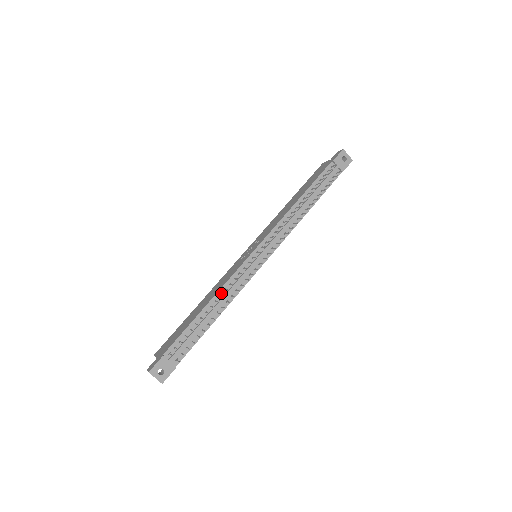
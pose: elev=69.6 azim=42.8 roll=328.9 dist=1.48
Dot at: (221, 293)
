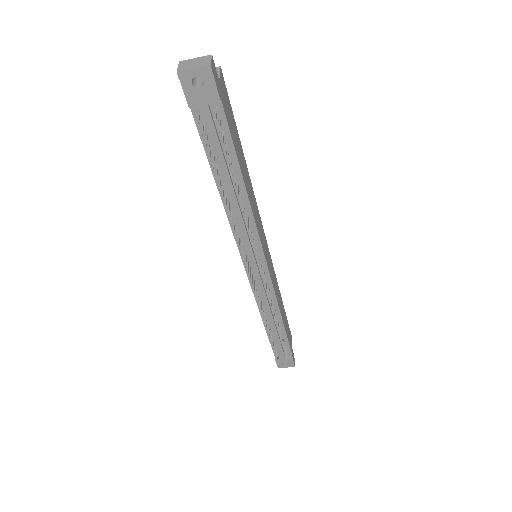
Dot at: (263, 310)
